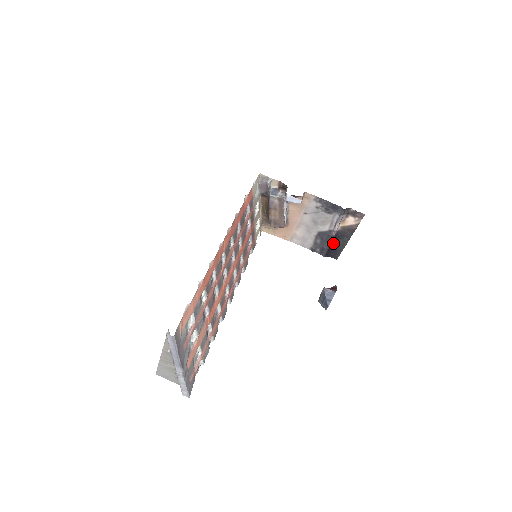
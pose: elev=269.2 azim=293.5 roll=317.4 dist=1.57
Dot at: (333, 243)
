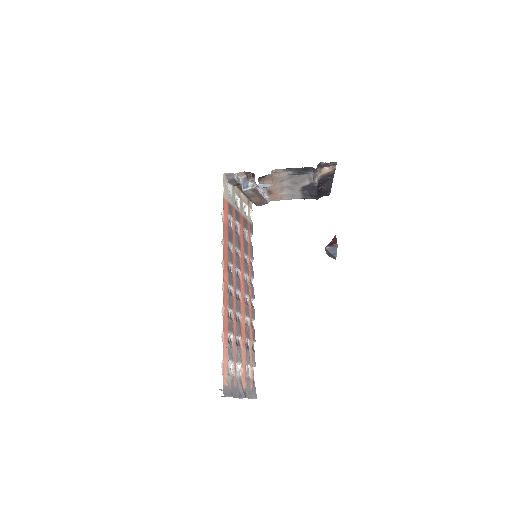
Dot at: (319, 189)
